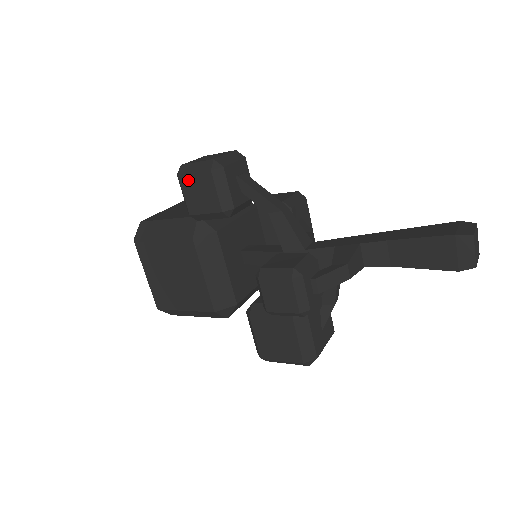
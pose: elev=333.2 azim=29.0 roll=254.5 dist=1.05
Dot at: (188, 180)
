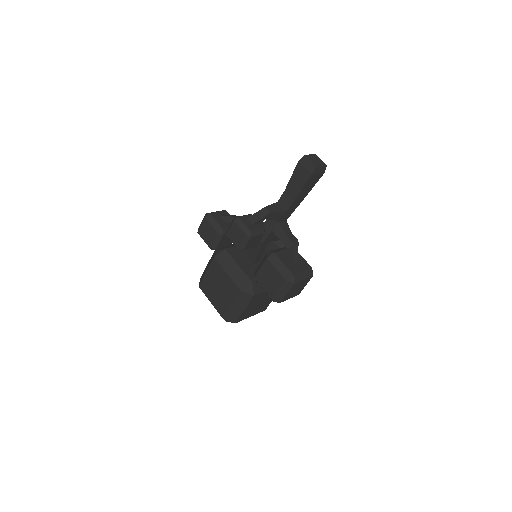
Dot at: (201, 231)
